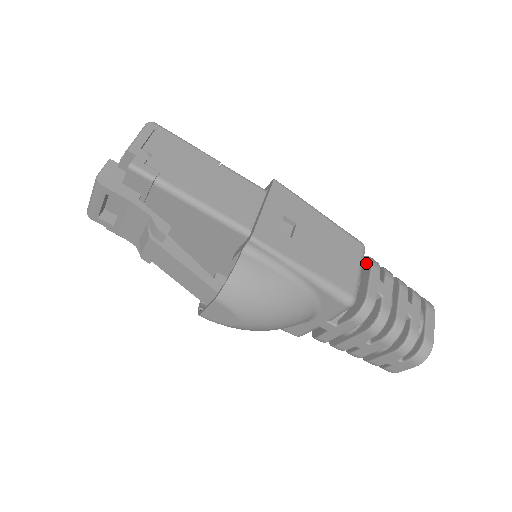
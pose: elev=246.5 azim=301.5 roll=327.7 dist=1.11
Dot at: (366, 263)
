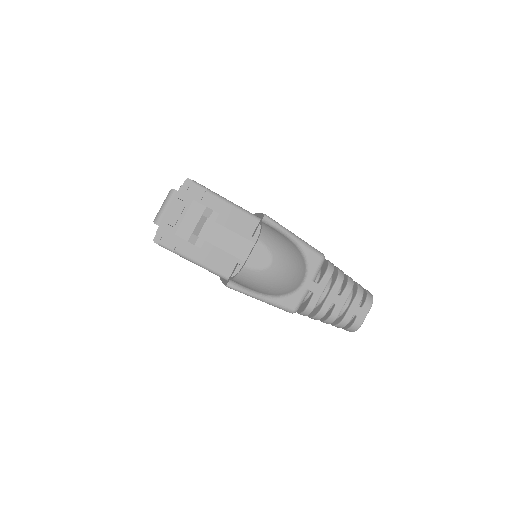
Dot at: occluded
